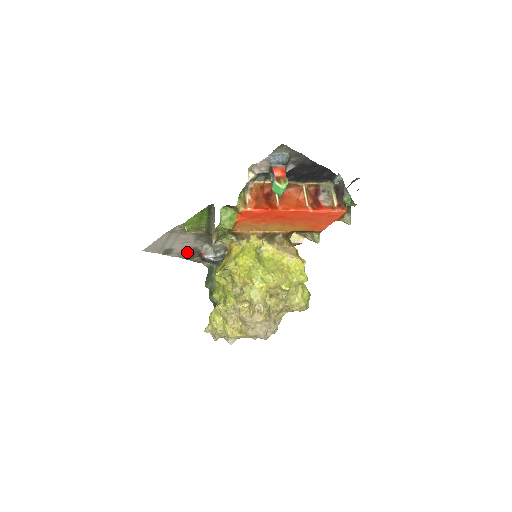
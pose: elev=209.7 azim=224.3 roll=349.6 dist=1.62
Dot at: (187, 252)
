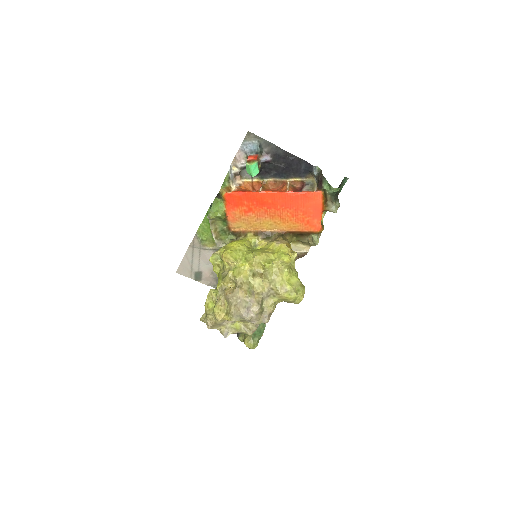
Dot at: (216, 278)
